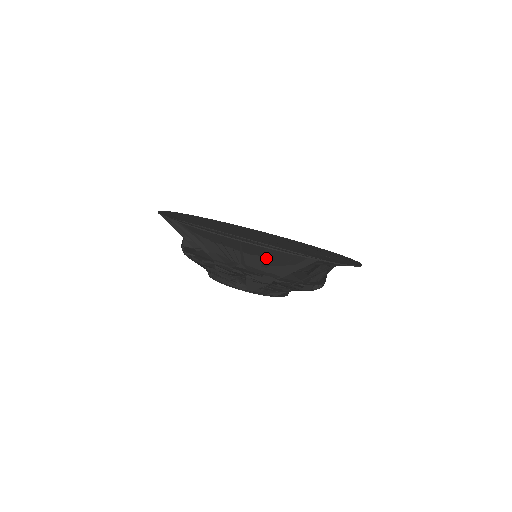
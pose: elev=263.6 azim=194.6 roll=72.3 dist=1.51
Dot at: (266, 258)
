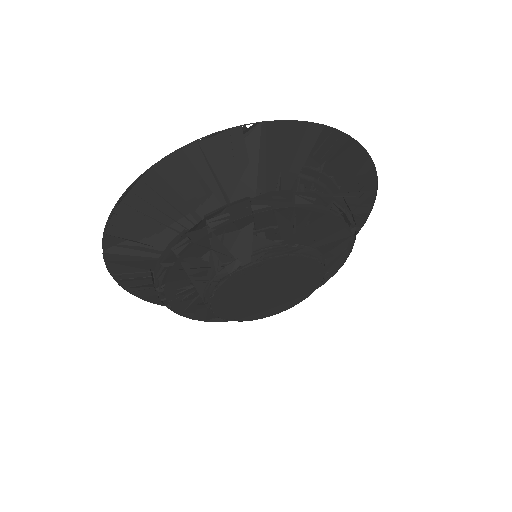
Dot at: (207, 178)
